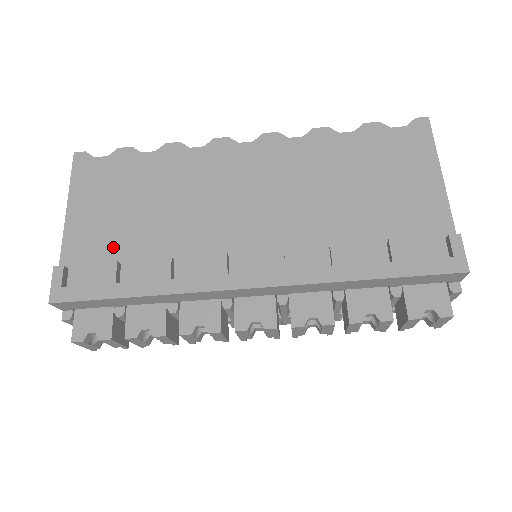
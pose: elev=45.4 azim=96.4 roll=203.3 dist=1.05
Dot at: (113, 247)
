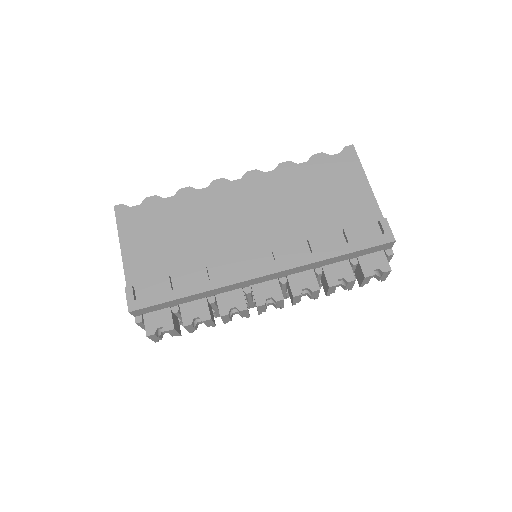
Dot at: (162, 267)
